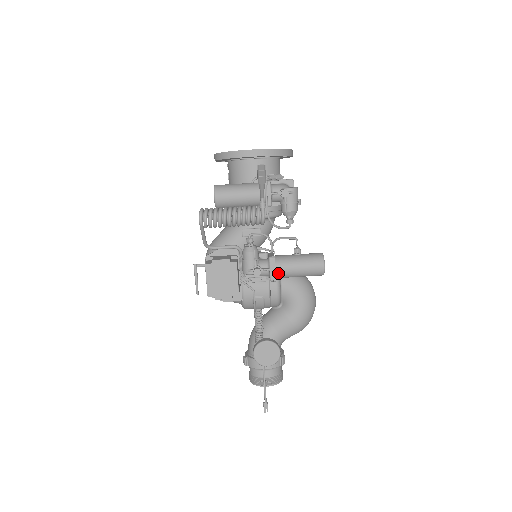
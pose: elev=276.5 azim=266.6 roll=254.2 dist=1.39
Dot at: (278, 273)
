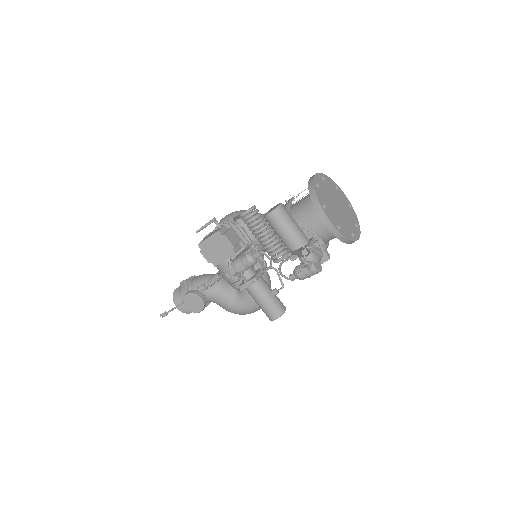
Dot at: (248, 289)
